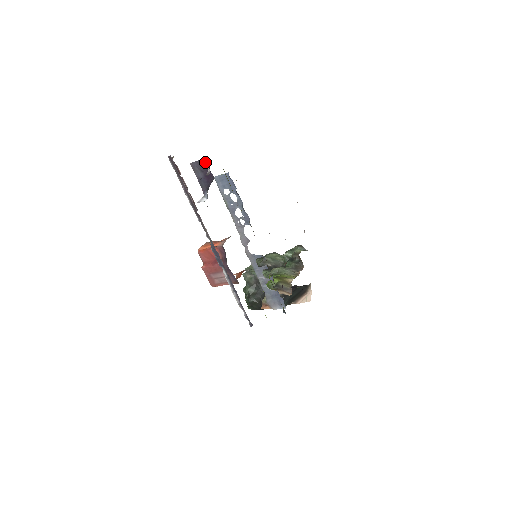
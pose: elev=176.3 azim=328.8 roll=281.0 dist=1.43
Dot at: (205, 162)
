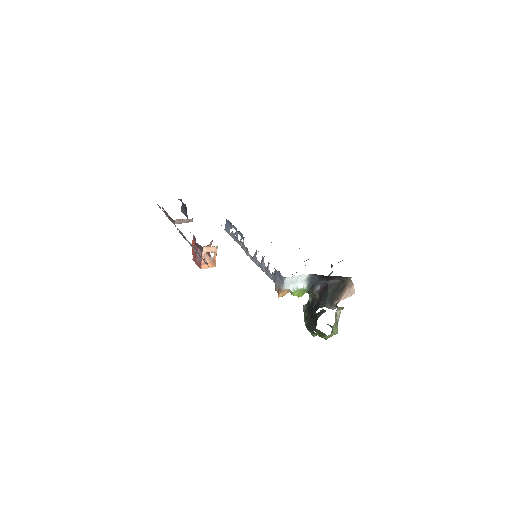
Dot at: (181, 201)
